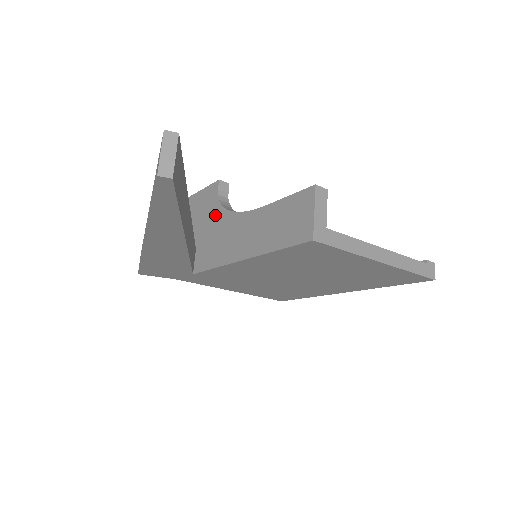
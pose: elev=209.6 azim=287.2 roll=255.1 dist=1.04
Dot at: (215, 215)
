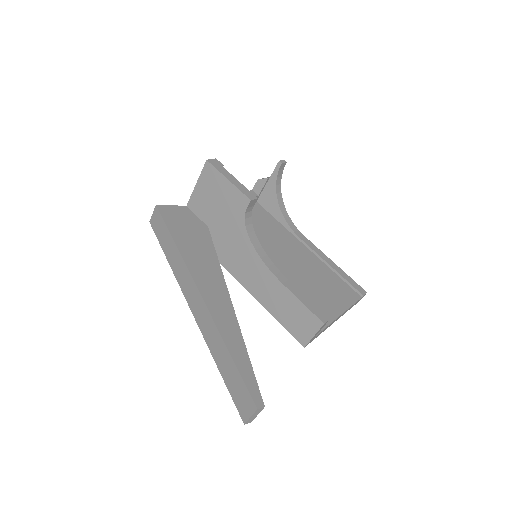
Dot at: (237, 227)
